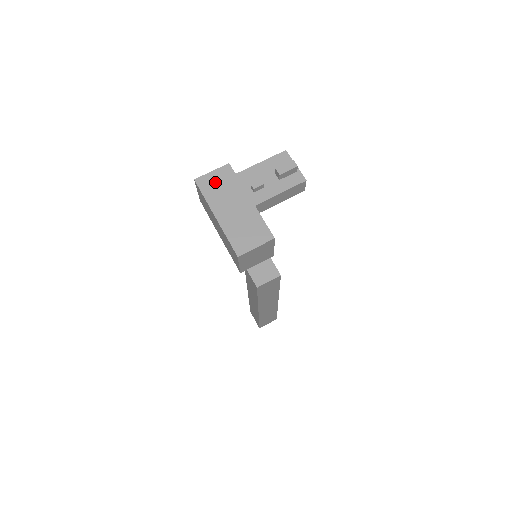
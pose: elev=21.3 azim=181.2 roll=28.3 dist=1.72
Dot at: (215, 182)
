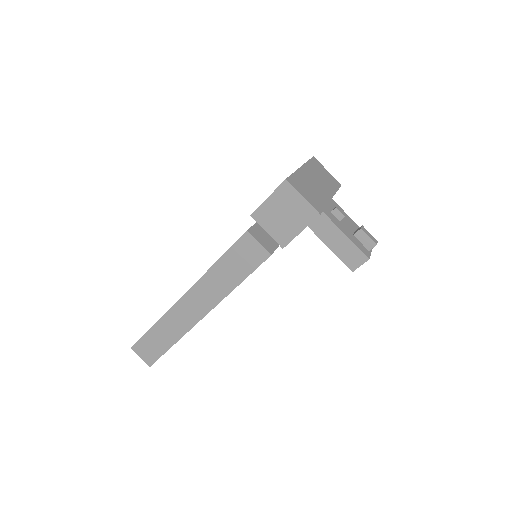
Dot at: (323, 171)
